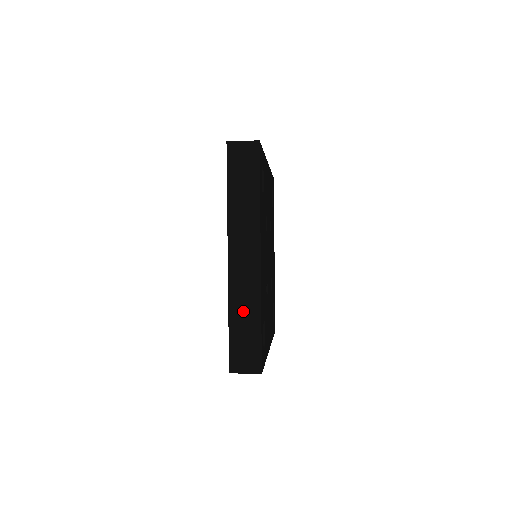
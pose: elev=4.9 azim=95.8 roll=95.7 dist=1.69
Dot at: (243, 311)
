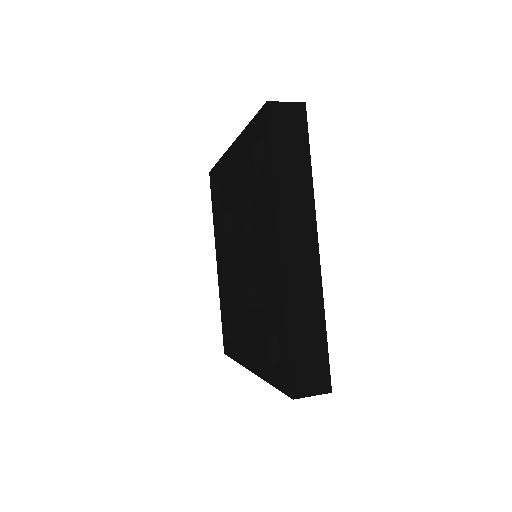
Dot at: (304, 315)
